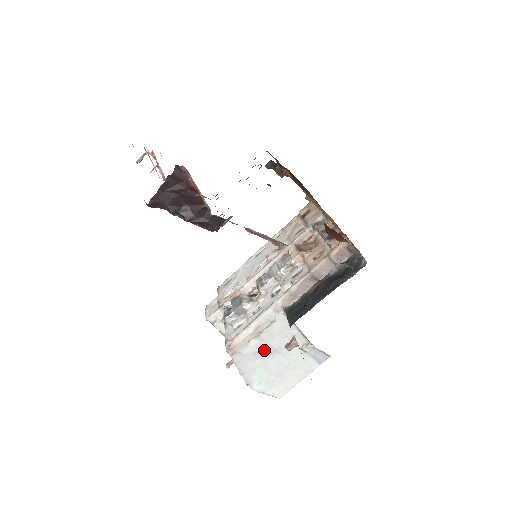
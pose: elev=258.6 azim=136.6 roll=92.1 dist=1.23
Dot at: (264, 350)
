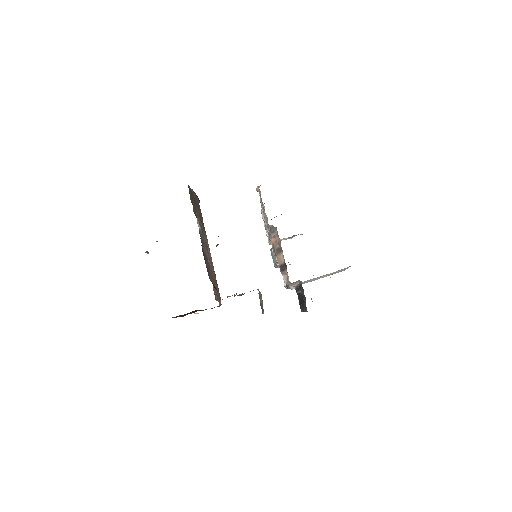
Dot at: occluded
